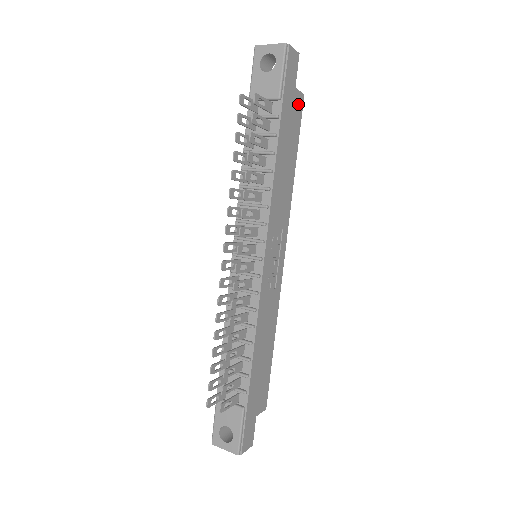
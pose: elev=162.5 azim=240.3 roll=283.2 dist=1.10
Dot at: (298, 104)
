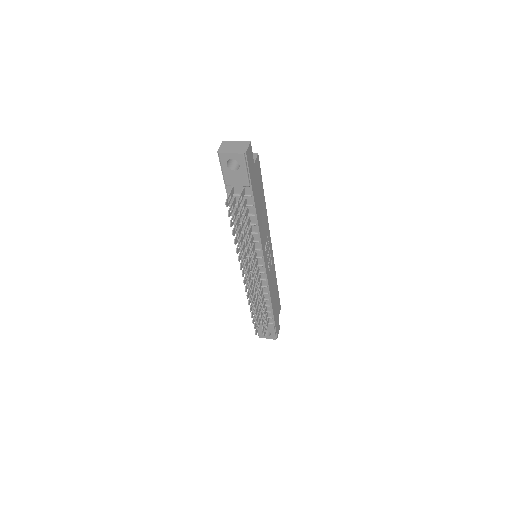
Dot at: (257, 166)
